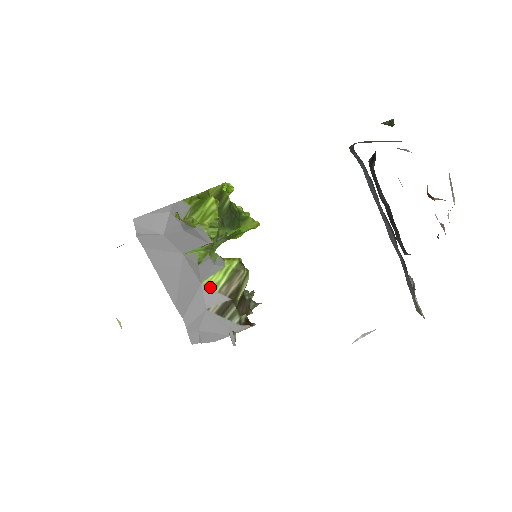
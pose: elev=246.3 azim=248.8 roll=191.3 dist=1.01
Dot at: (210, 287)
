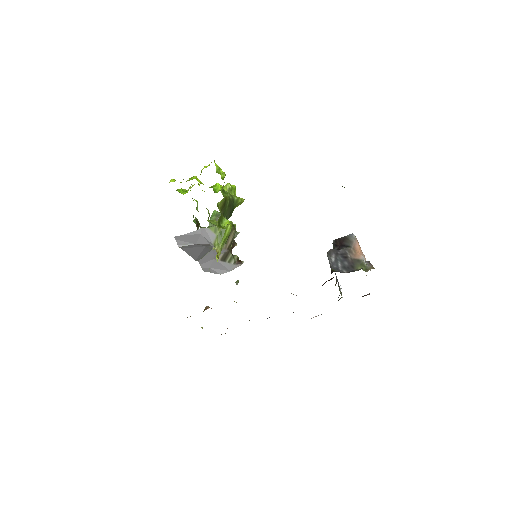
Dot at: occluded
